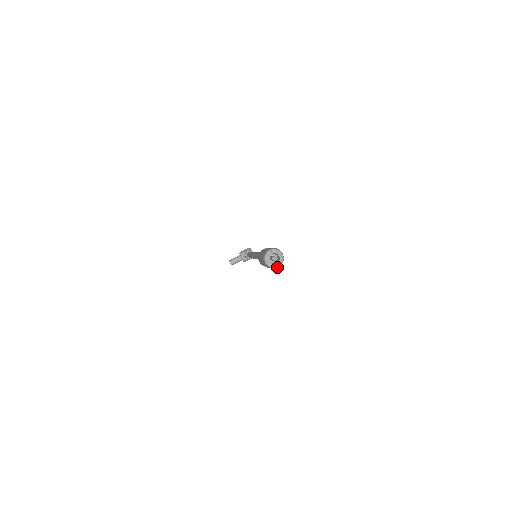
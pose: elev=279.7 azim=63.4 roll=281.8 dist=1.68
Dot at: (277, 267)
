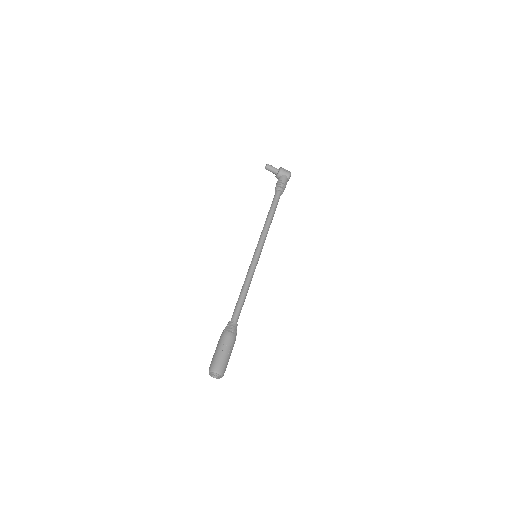
Dot at: (213, 375)
